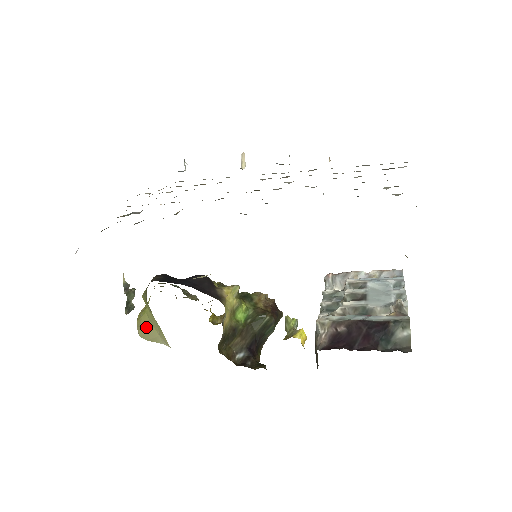
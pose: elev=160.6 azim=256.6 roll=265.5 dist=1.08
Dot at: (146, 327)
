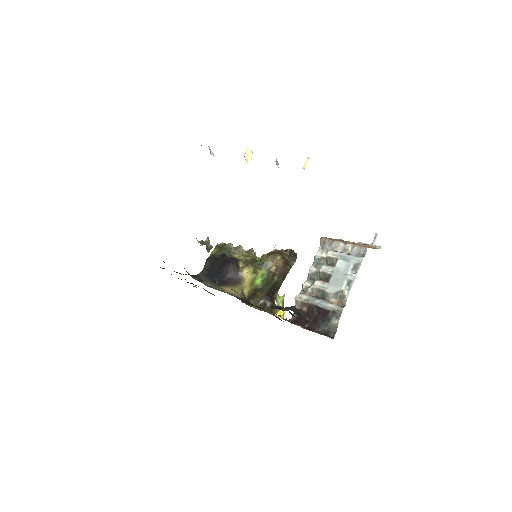
Dot at: occluded
